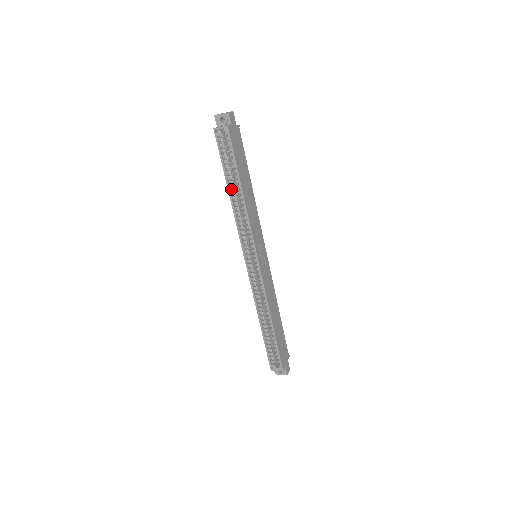
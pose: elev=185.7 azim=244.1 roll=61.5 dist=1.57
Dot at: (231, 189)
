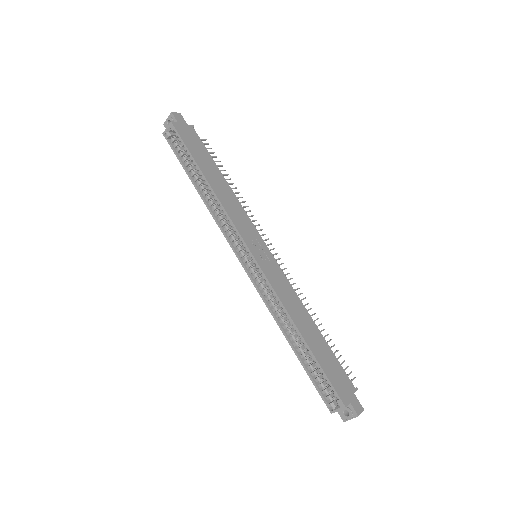
Dot at: (199, 187)
